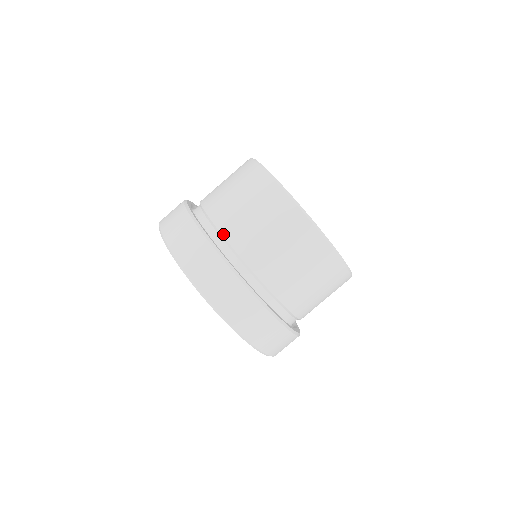
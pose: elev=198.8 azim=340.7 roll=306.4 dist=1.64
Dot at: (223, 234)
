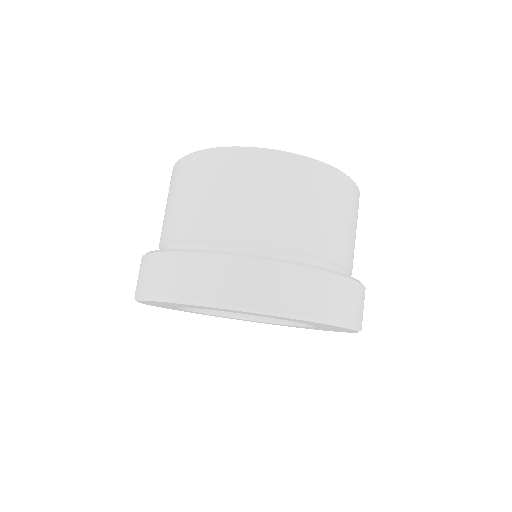
Dot at: (264, 243)
